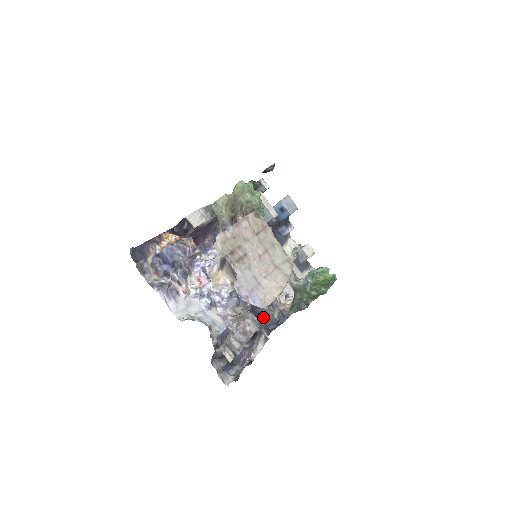
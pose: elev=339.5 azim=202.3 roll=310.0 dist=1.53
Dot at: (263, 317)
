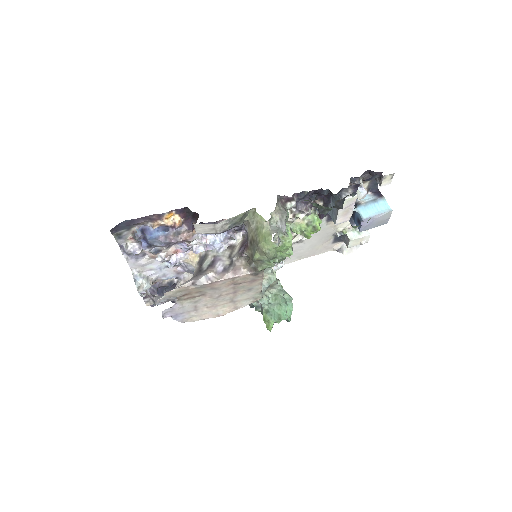
Dot at: occluded
